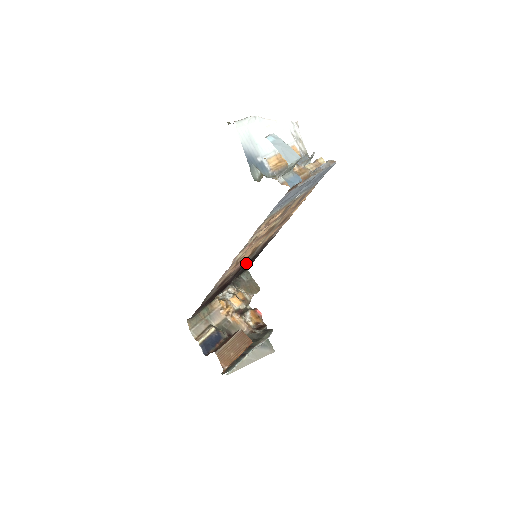
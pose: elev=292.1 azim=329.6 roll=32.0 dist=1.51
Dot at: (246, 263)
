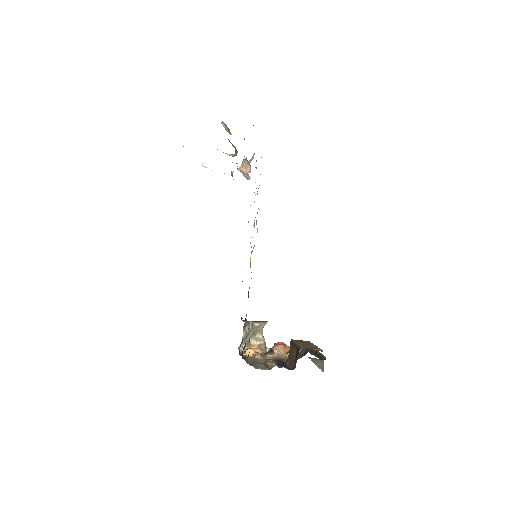
Dot at: occluded
